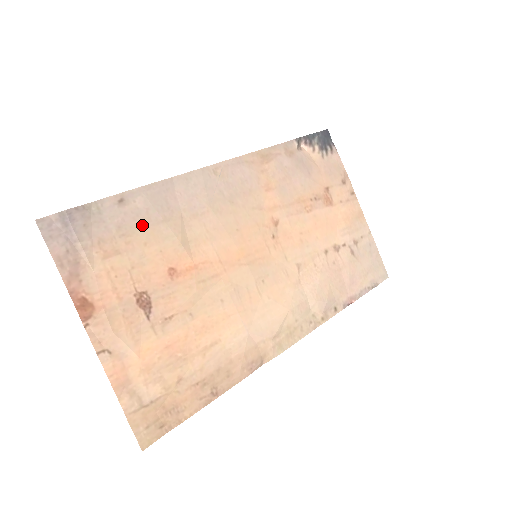
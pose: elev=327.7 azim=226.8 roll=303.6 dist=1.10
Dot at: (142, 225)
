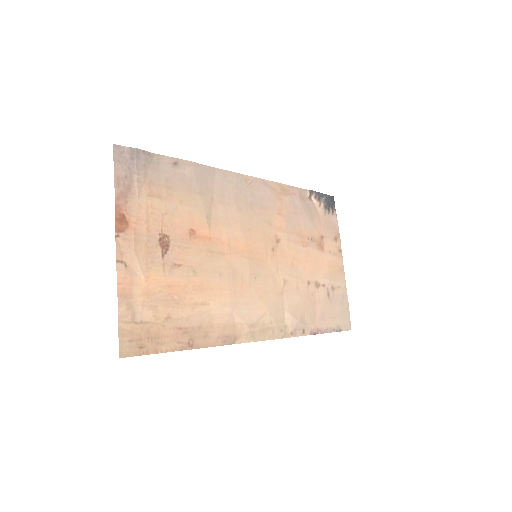
Dot at: (183, 188)
